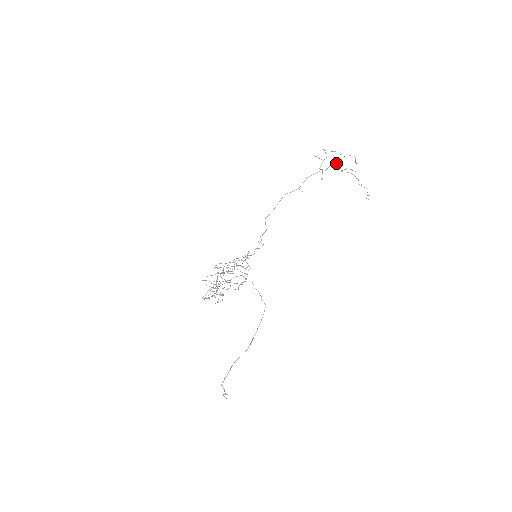
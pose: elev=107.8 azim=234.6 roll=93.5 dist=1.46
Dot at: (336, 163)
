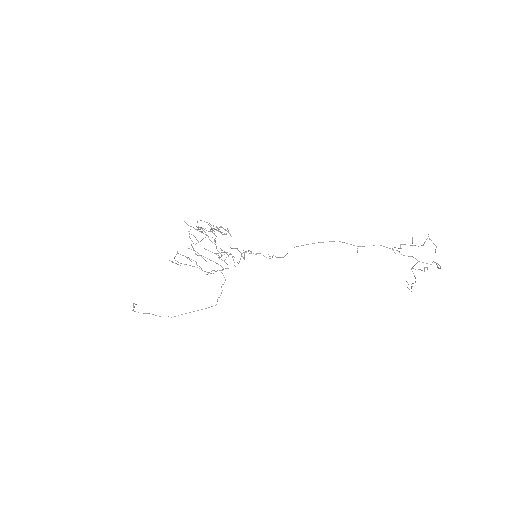
Dot at: occluded
